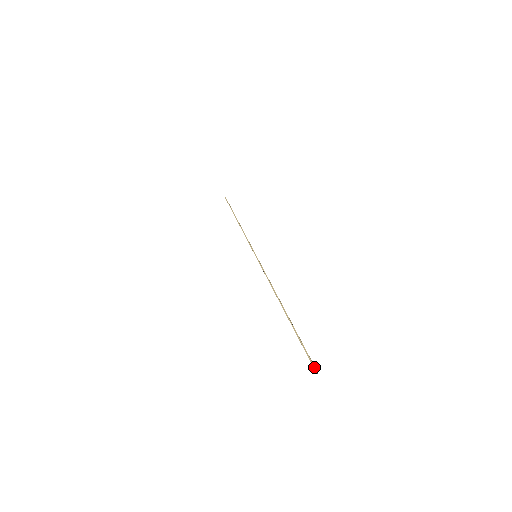
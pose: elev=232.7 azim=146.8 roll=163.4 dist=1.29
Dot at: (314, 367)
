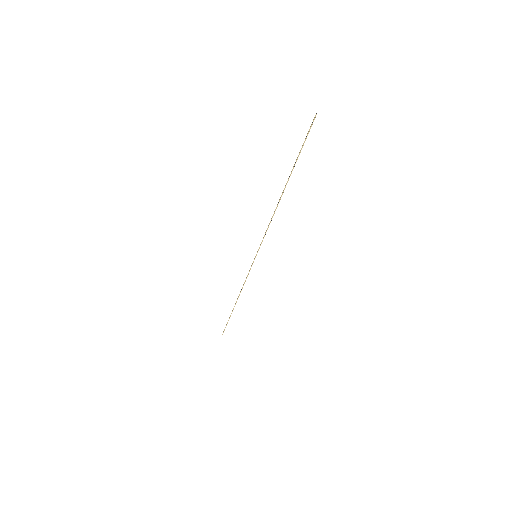
Dot at: (313, 120)
